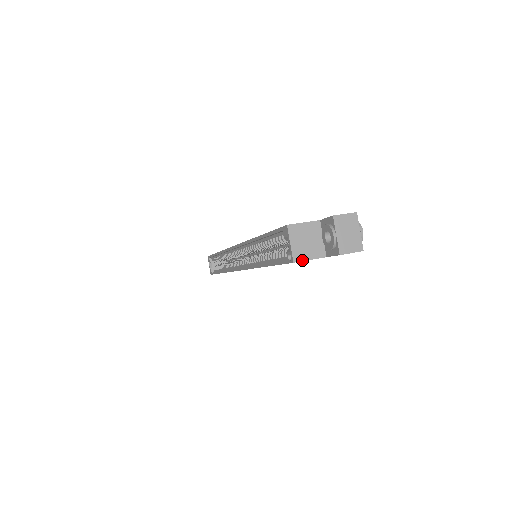
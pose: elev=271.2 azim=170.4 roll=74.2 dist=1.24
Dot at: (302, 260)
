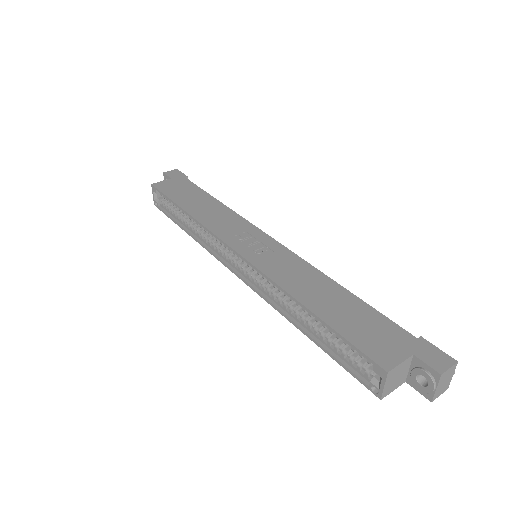
Dot at: (388, 394)
